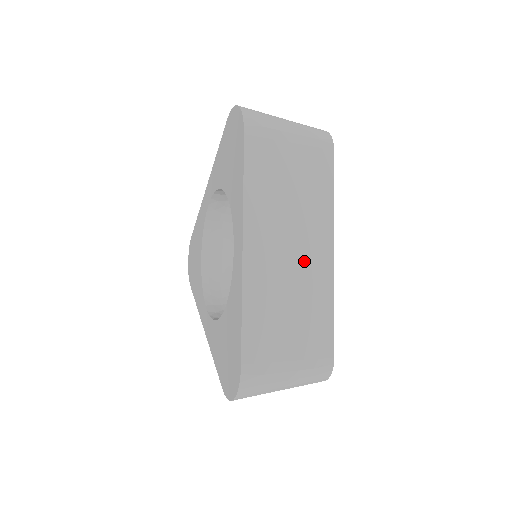
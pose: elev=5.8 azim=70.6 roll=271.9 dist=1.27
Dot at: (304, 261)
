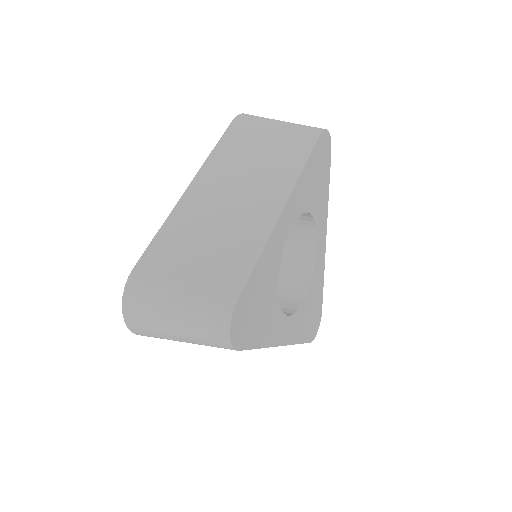
Dot at: occluded
